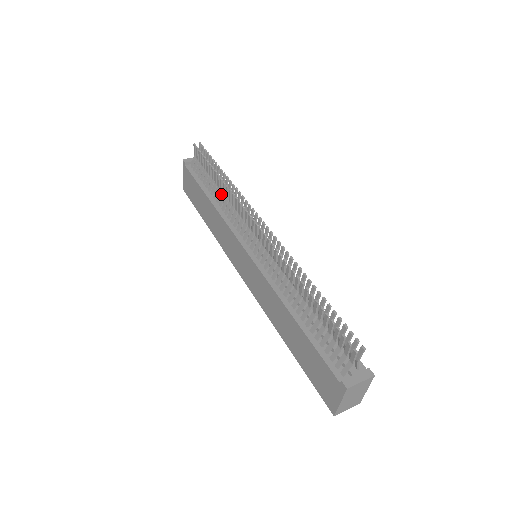
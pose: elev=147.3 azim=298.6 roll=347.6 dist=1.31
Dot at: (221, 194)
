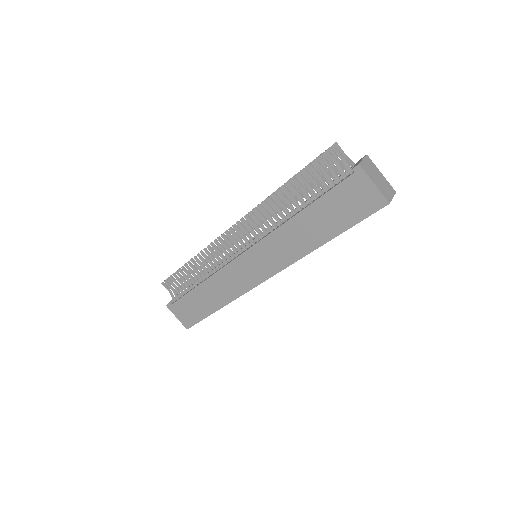
Dot at: (202, 271)
